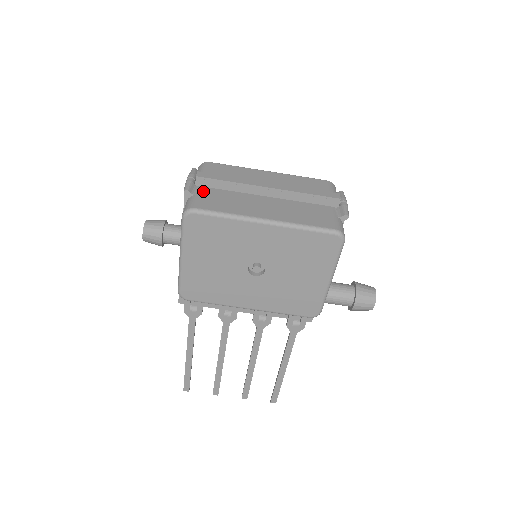
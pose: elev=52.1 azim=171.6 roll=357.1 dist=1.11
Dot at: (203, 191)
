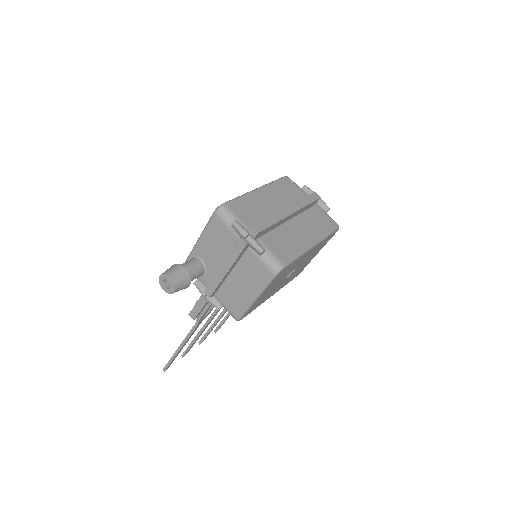
Dot at: (265, 243)
